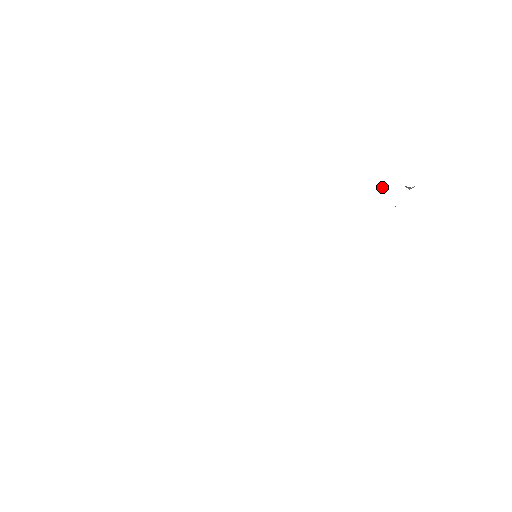
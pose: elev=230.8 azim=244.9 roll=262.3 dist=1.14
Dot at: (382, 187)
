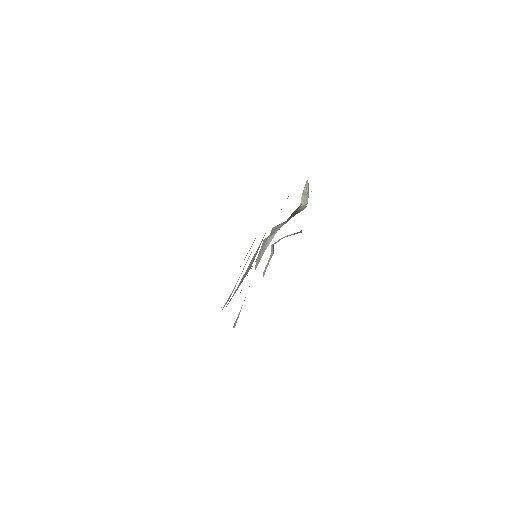
Dot at: (272, 232)
